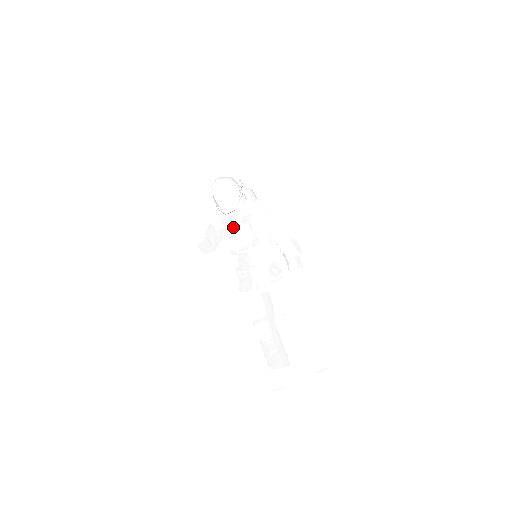
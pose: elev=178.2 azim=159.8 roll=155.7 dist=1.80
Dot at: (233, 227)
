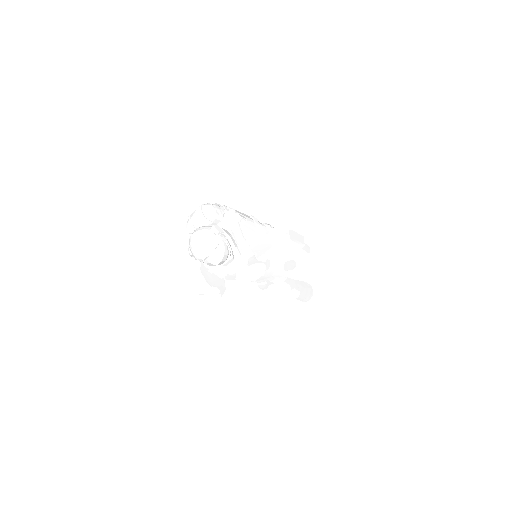
Dot at: (245, 275)
